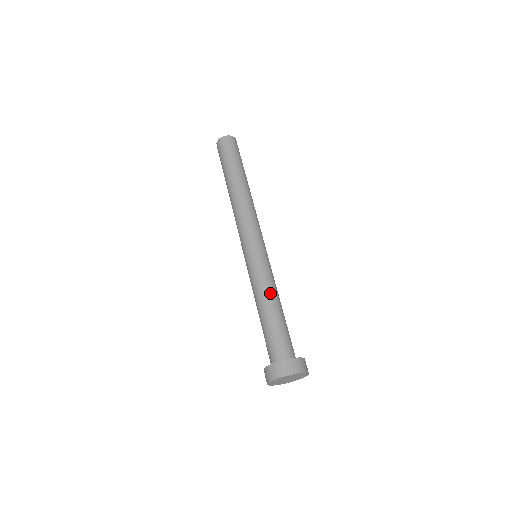
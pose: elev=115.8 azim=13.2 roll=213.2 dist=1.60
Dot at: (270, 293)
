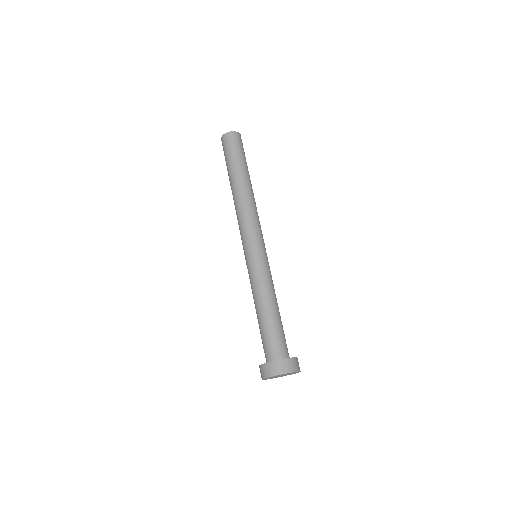
Dot at: (259, 297)
